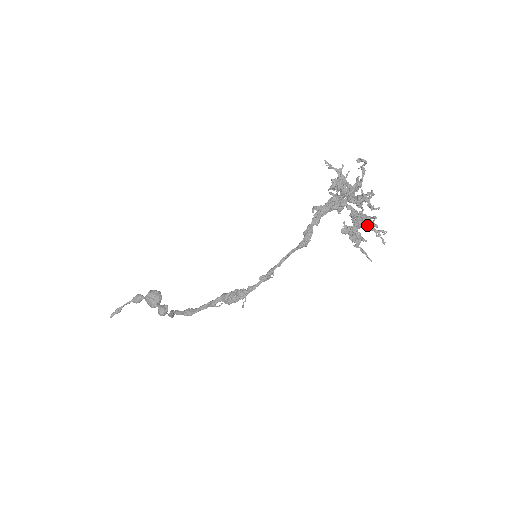
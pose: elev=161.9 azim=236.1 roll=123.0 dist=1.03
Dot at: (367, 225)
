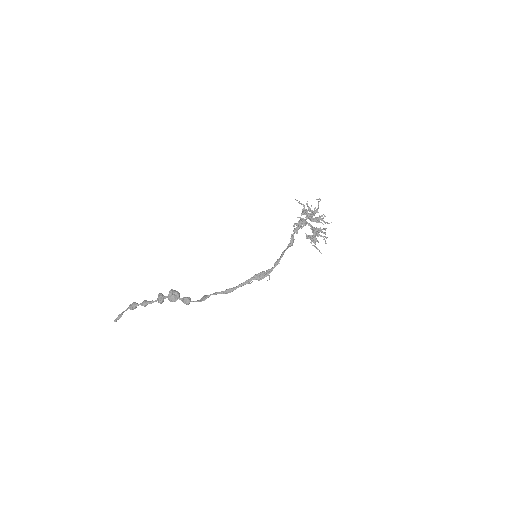
Dot at: (319, 234)
